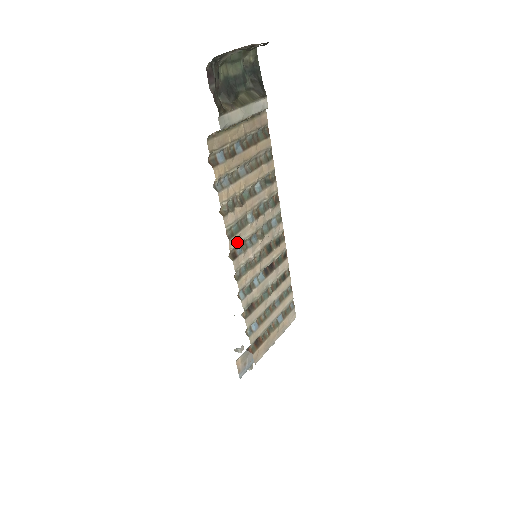
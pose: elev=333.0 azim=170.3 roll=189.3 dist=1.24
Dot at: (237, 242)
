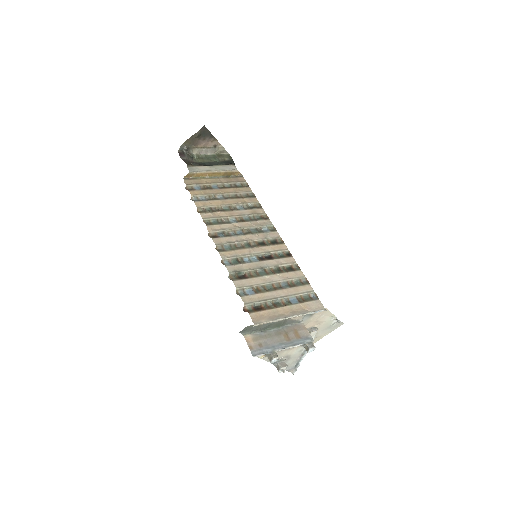
Dot at: (217, 230)
